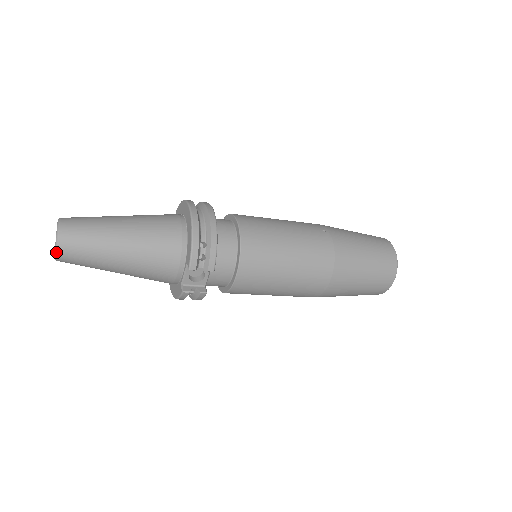
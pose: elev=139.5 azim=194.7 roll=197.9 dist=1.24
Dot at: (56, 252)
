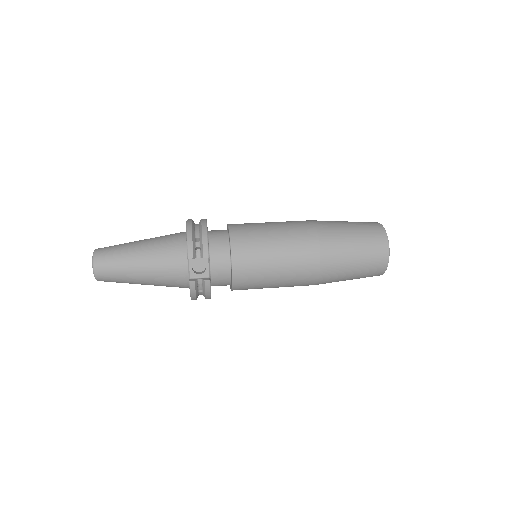
Dot at: (93, 269)
